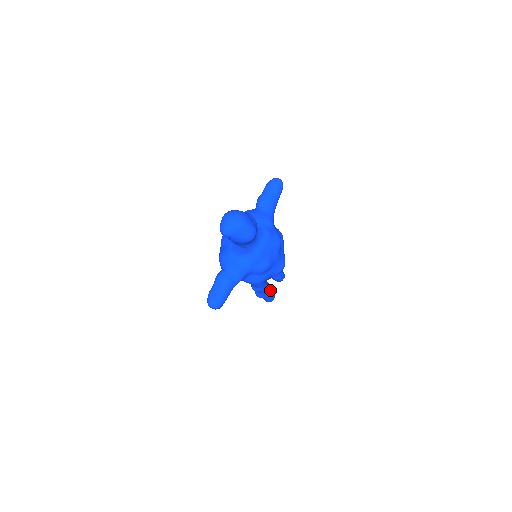
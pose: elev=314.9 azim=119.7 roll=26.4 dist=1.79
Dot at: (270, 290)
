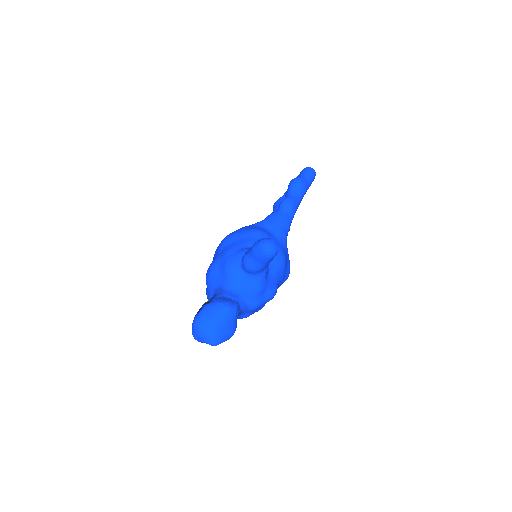
Dot at: occluded
